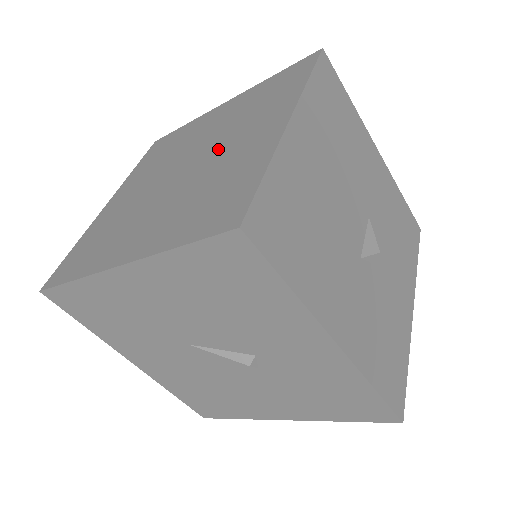
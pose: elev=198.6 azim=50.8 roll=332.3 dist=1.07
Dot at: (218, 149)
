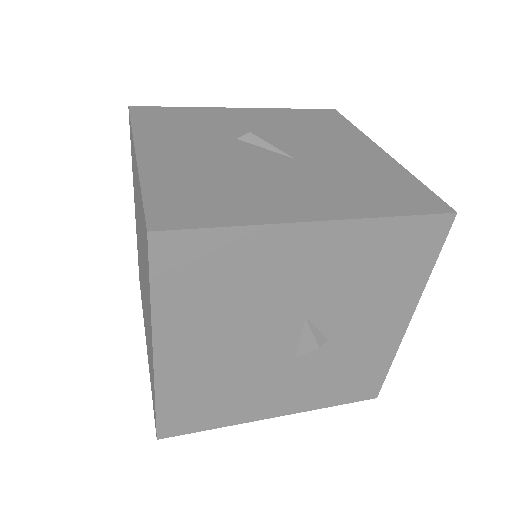
Dot at: (145, 290)
